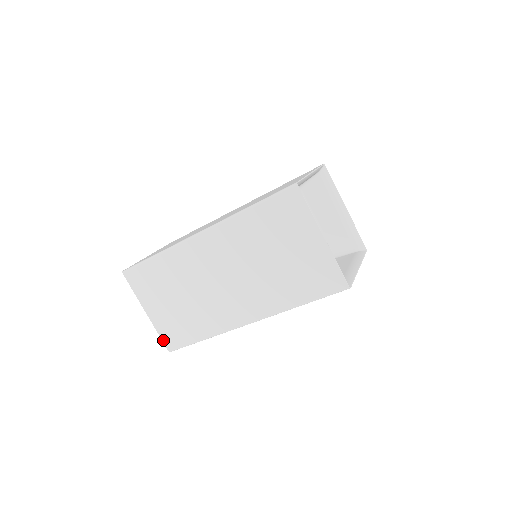
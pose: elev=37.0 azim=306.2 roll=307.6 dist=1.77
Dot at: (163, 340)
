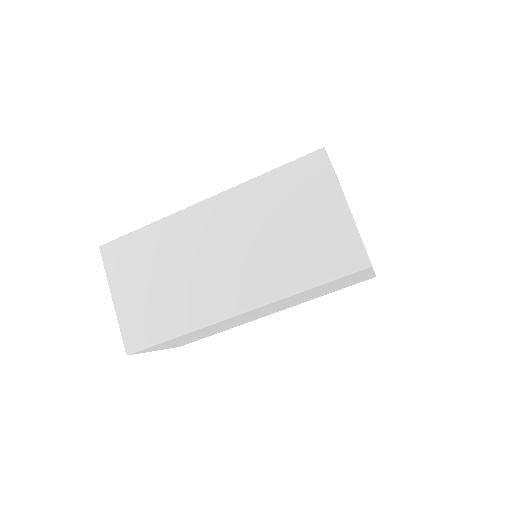
Dot at: (123, 337)
